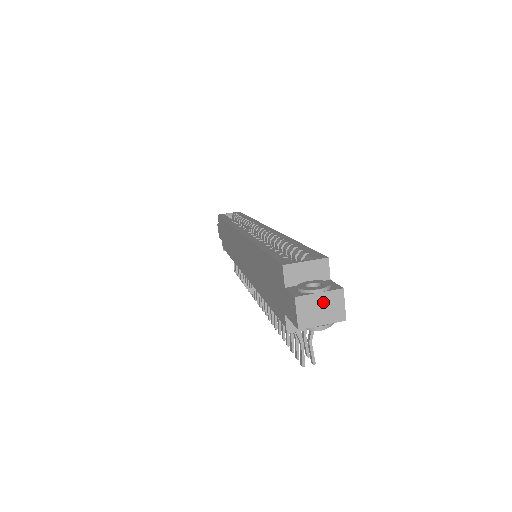
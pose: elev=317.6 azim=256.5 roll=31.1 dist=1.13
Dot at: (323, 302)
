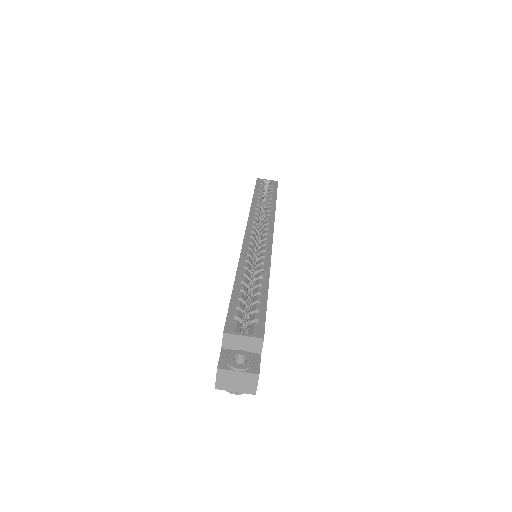
Dot at: (240, 378)
